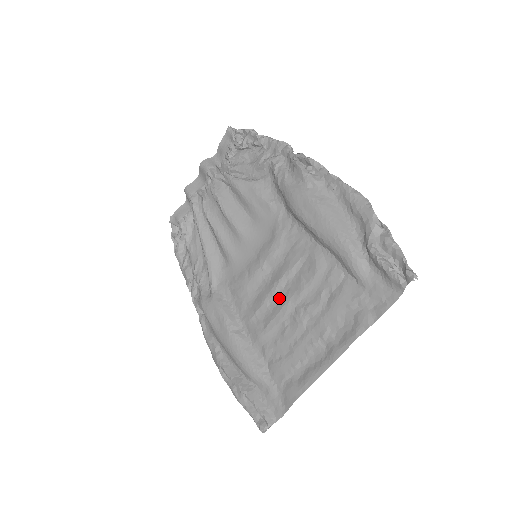
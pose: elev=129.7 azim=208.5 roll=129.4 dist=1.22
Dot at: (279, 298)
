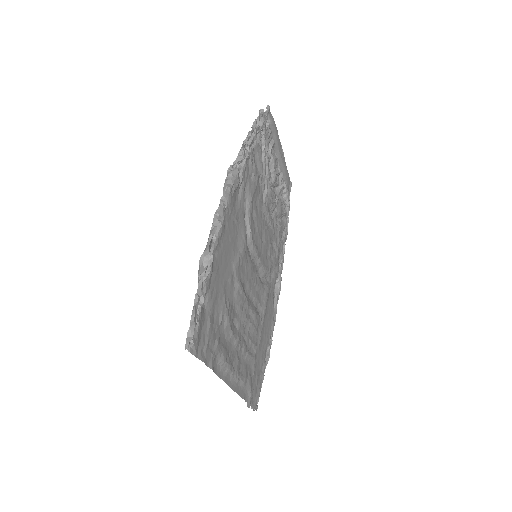
Dot at: occluded
